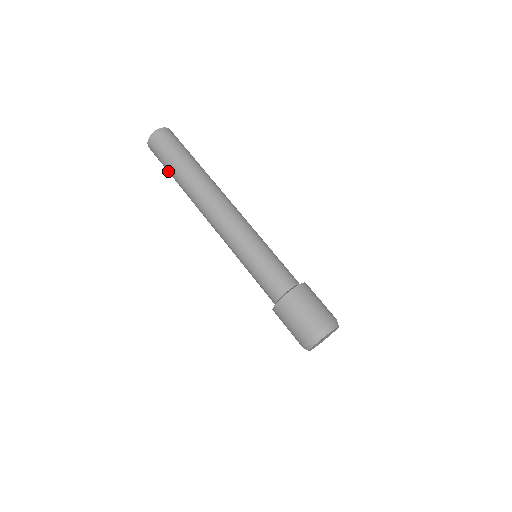
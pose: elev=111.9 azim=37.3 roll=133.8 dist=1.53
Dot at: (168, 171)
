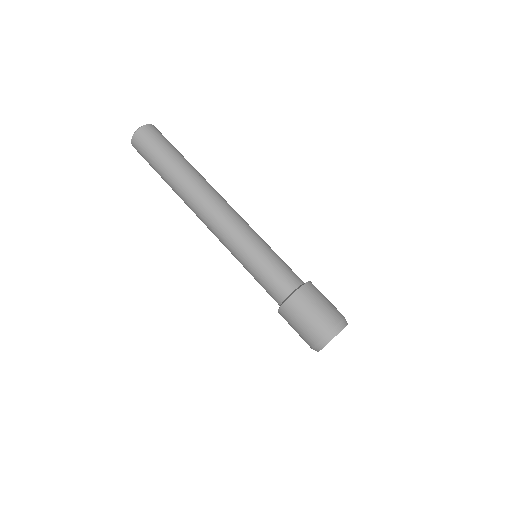
Dot at: occluded
